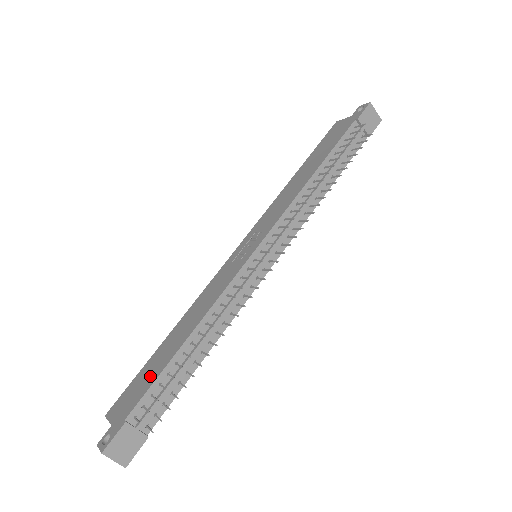
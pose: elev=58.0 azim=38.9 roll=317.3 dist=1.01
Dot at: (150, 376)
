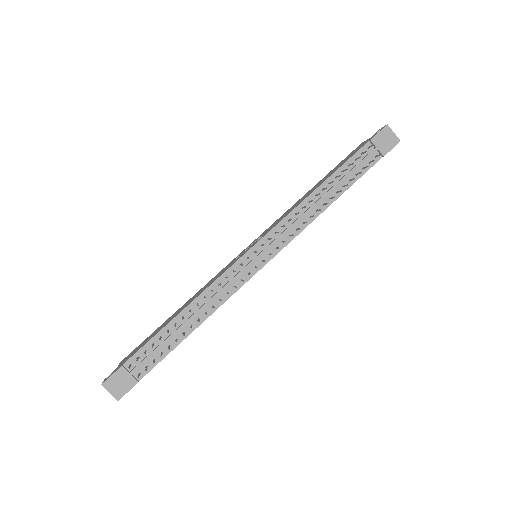
Dot at: (150, 337)
